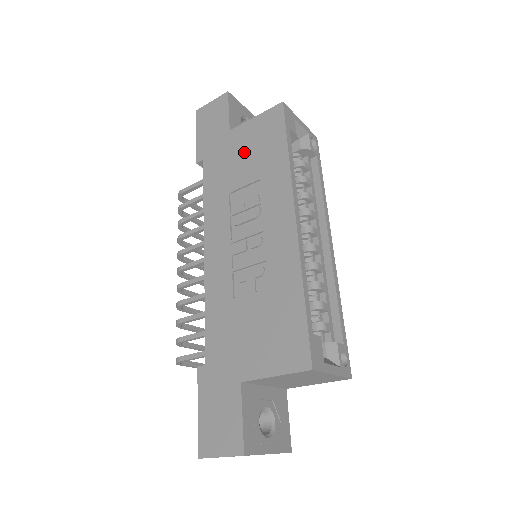
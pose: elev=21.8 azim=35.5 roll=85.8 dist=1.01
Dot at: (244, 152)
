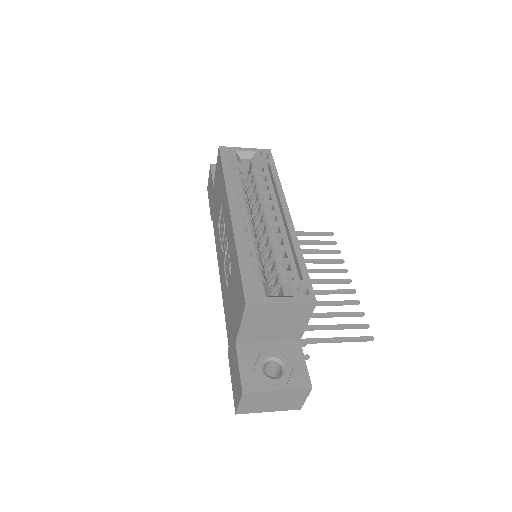
Dot at: (217, 193)
